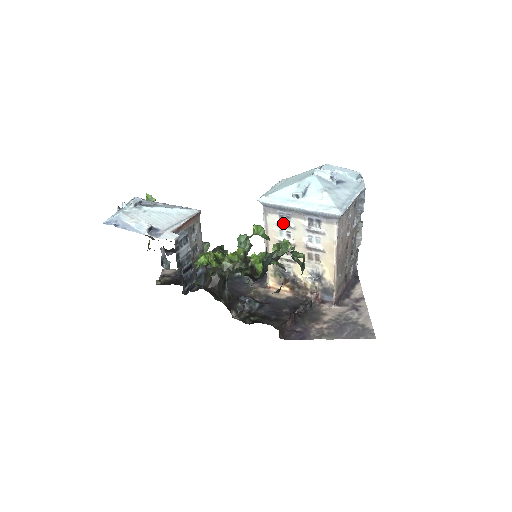
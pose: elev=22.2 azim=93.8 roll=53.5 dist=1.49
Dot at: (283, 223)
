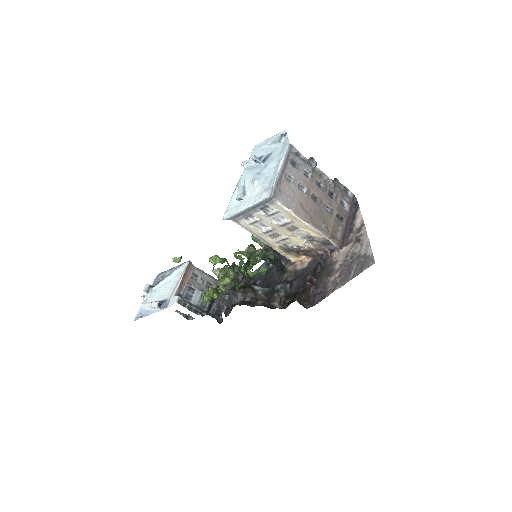
Dot at: (251, 222)
